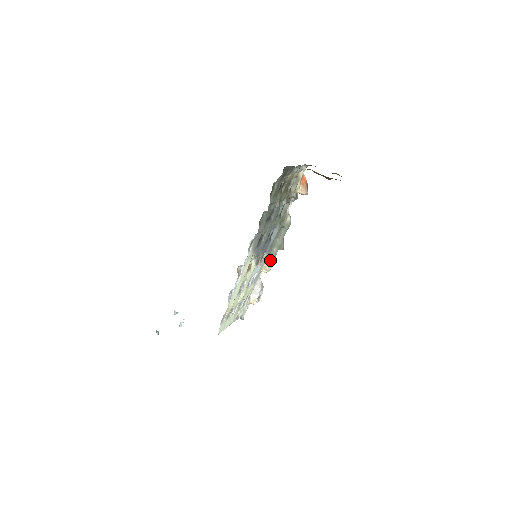
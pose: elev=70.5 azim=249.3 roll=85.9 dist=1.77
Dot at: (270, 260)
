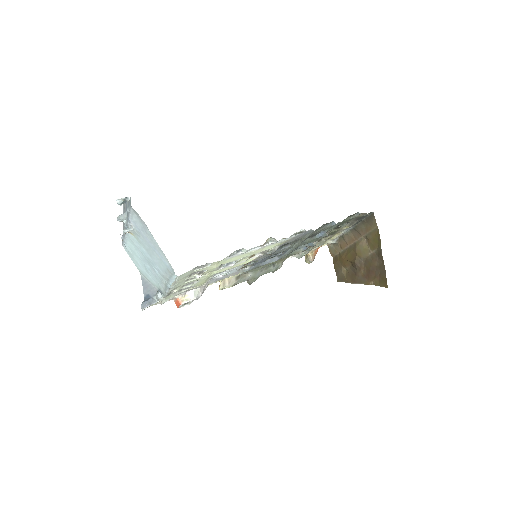
Dot at: (236, 280)
